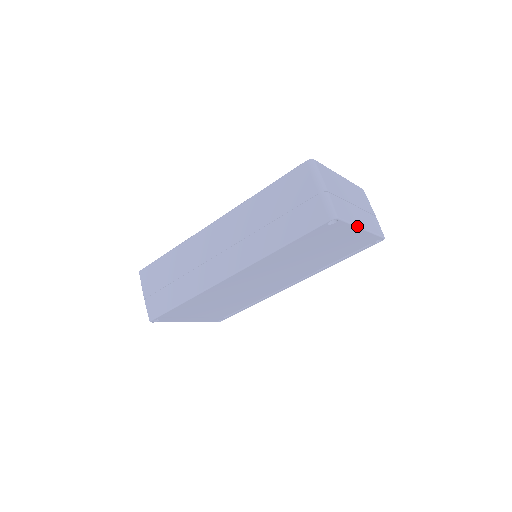
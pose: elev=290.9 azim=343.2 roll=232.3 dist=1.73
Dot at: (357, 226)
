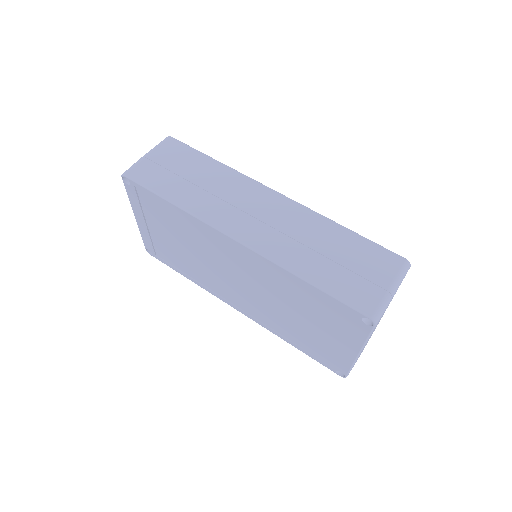
Dot at: (363, 347)
